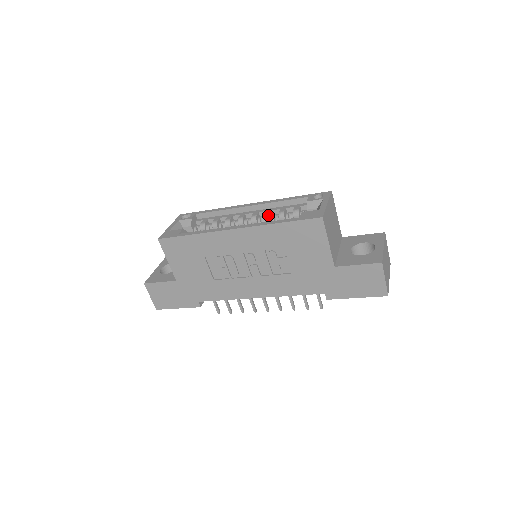
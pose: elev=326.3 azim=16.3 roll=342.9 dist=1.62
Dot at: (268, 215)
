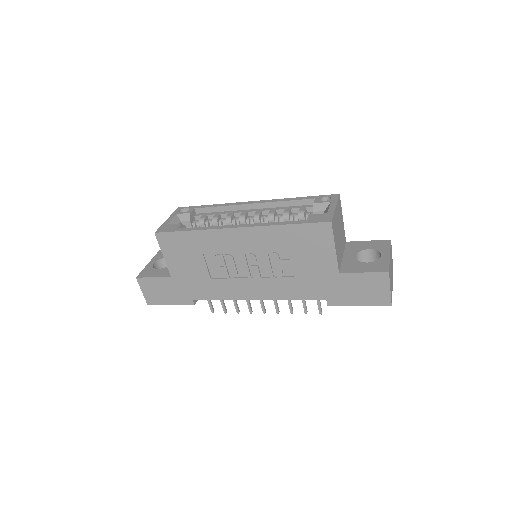
Dot at: (272, 215)
